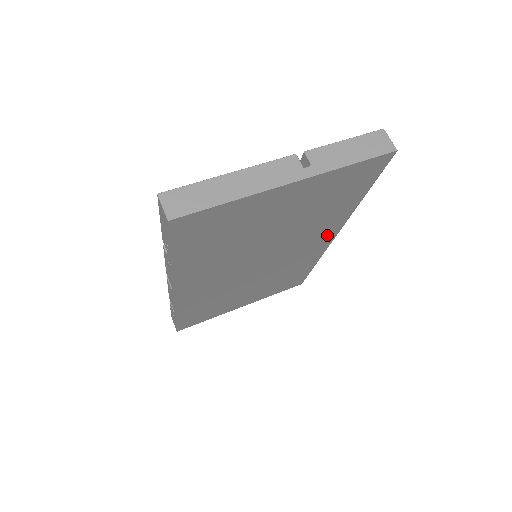
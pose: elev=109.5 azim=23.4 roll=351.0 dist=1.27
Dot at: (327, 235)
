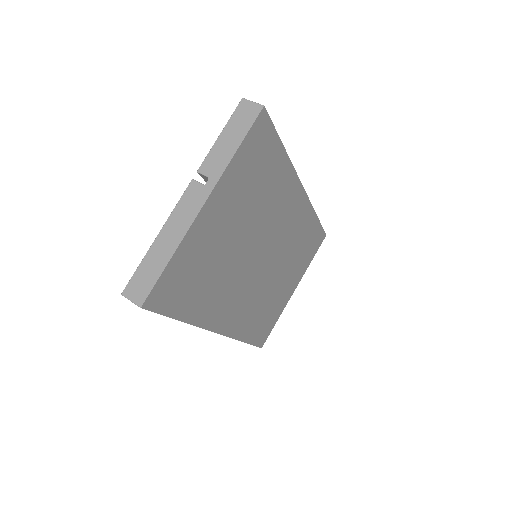
Dot at: (294, 195)
